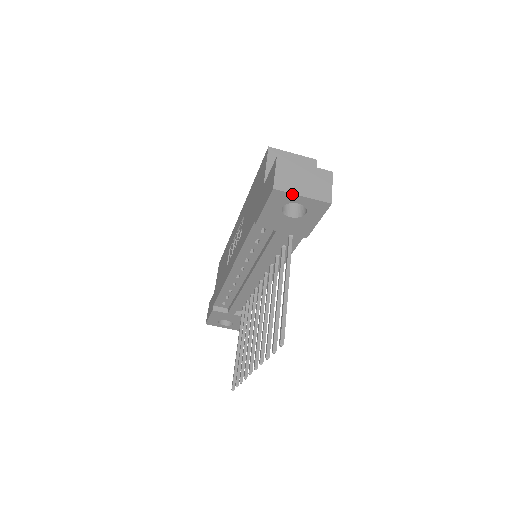
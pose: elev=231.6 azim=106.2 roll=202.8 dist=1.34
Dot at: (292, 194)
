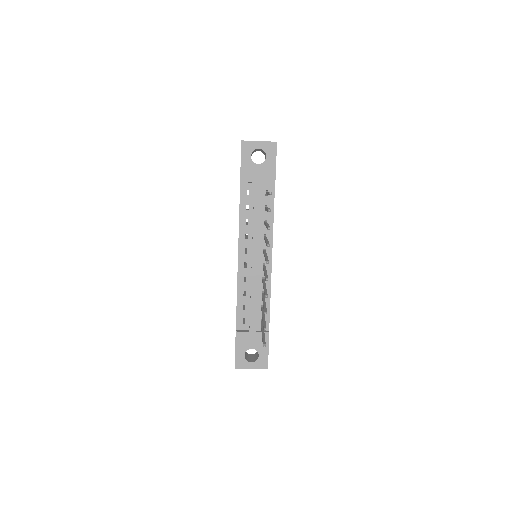
Dot at: (253, 141)
